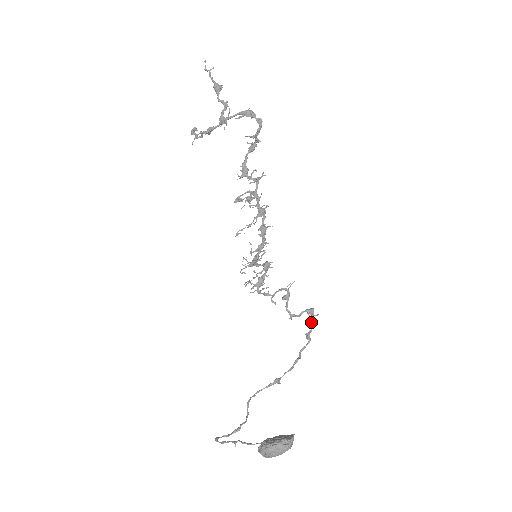
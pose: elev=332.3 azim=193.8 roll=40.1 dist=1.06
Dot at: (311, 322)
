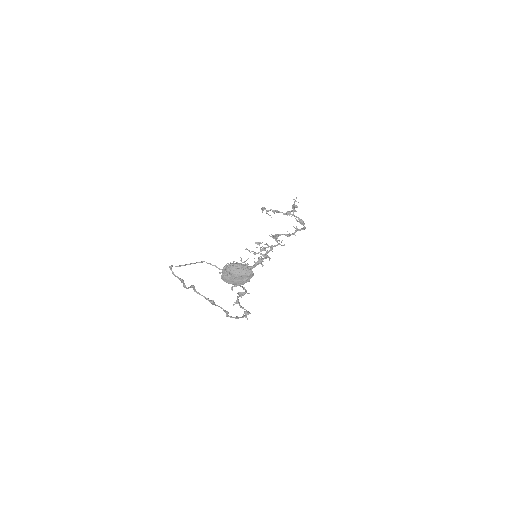
Dot at: (243, 316)
